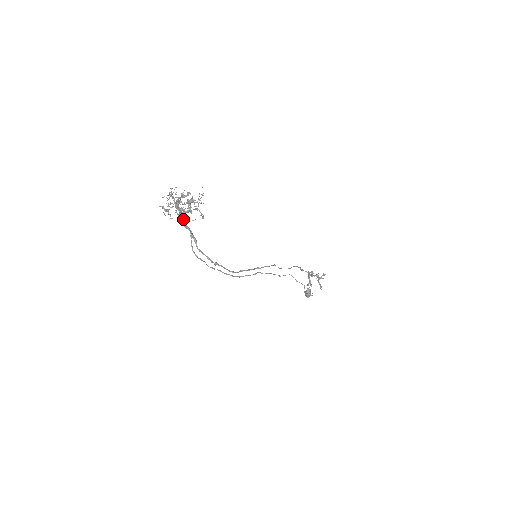
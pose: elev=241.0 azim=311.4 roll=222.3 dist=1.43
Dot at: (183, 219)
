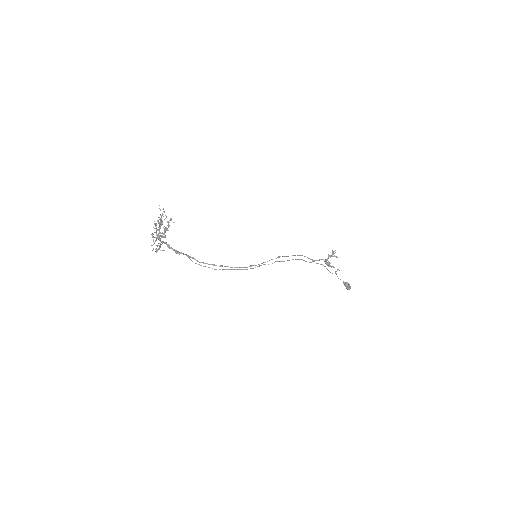
Dot at: (174, 249)
